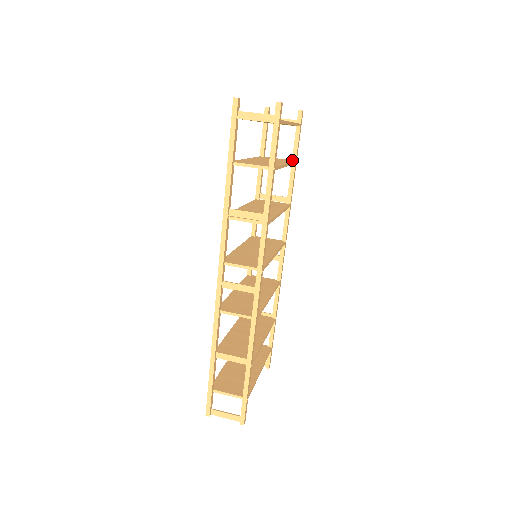
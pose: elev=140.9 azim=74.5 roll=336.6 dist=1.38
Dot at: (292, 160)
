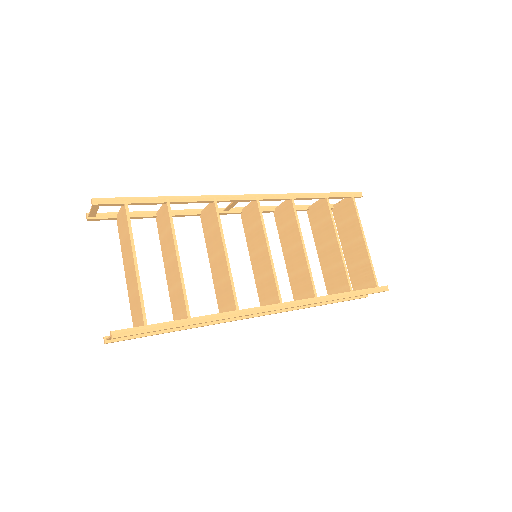
Dot at: (350, 291)
